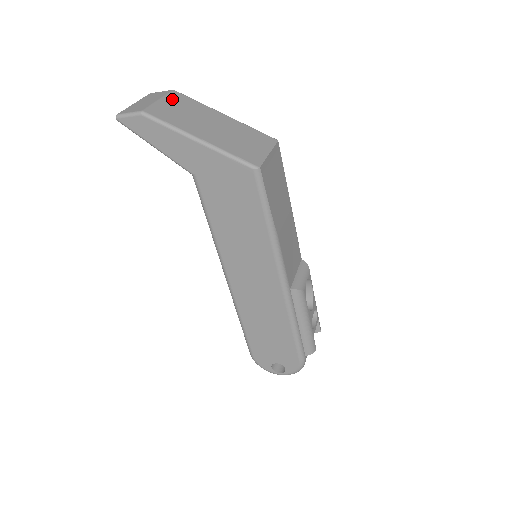
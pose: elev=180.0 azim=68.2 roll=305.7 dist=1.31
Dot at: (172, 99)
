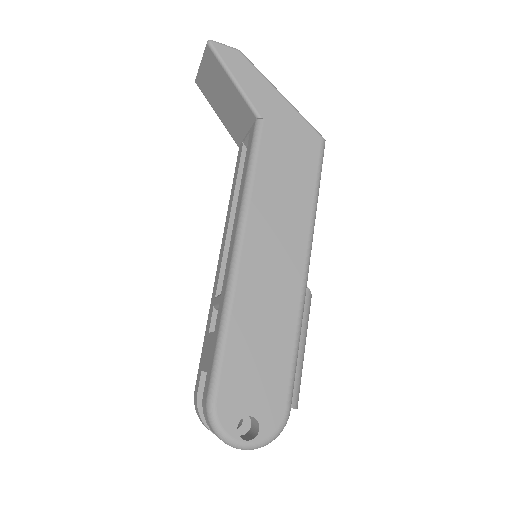
Dot at: occluded
